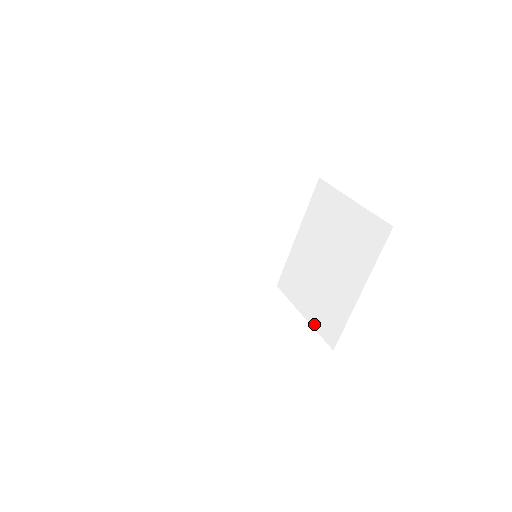
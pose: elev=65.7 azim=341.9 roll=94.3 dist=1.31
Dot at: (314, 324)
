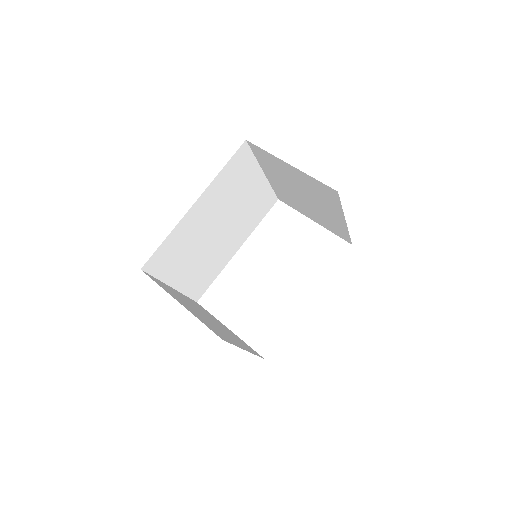
Dot at: (326, 228)
